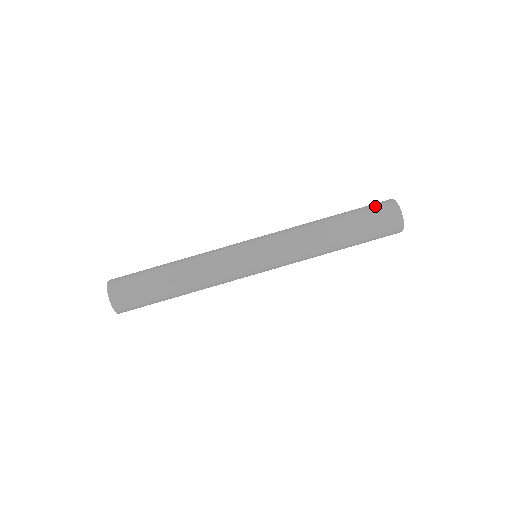
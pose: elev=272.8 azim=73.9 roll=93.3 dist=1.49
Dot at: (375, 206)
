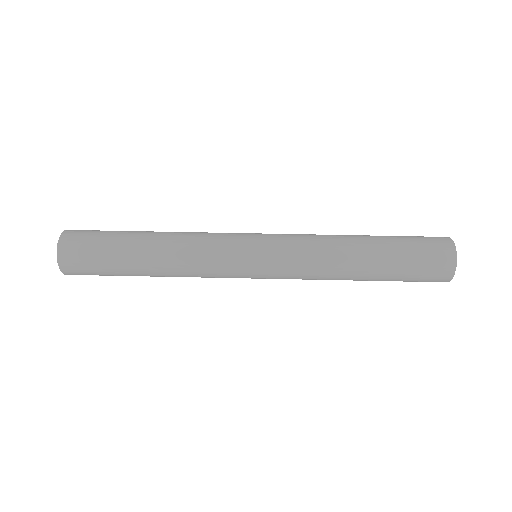
Dot at: occluded
